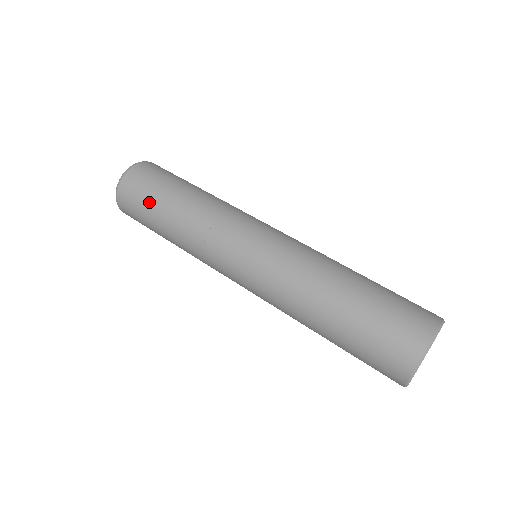
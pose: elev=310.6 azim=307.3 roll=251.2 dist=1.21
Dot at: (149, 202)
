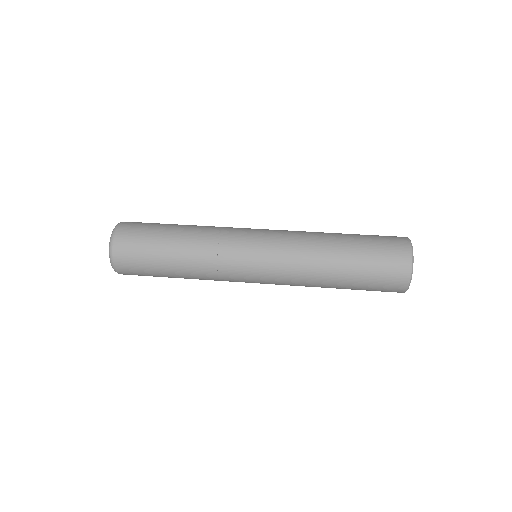
Dot at: (151, 248)
